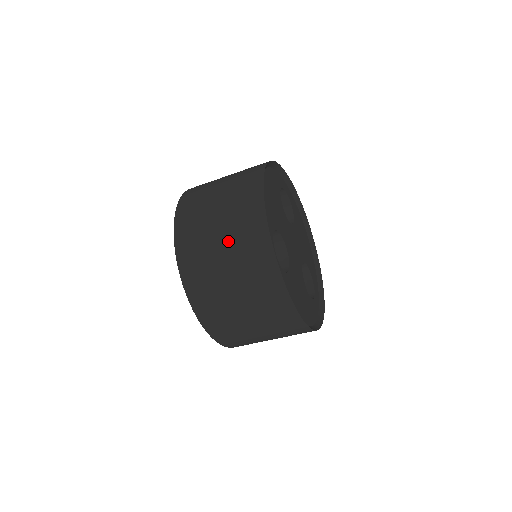
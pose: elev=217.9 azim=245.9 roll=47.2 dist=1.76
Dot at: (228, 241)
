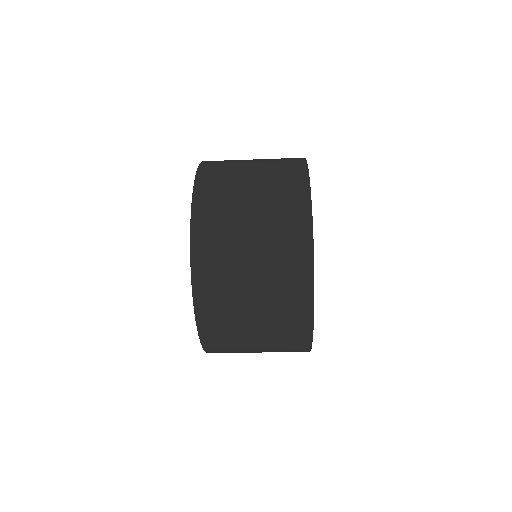
Dot at: (261, 184)
